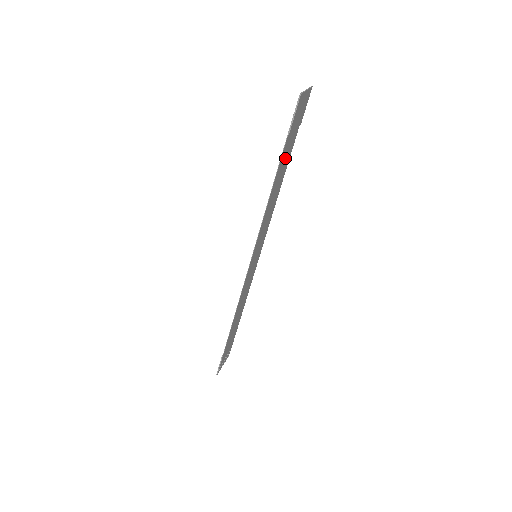
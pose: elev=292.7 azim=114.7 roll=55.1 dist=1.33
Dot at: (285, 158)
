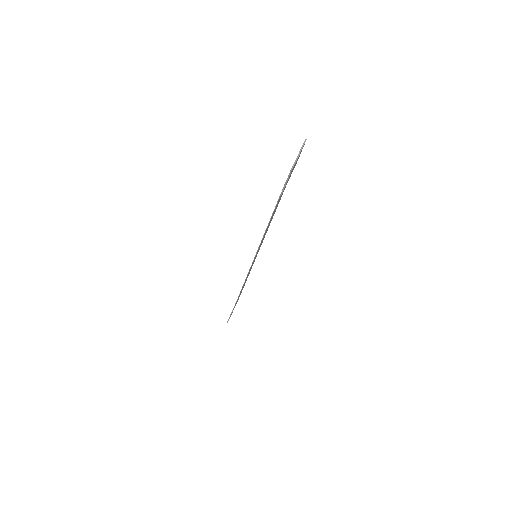
Dot at: occluded
